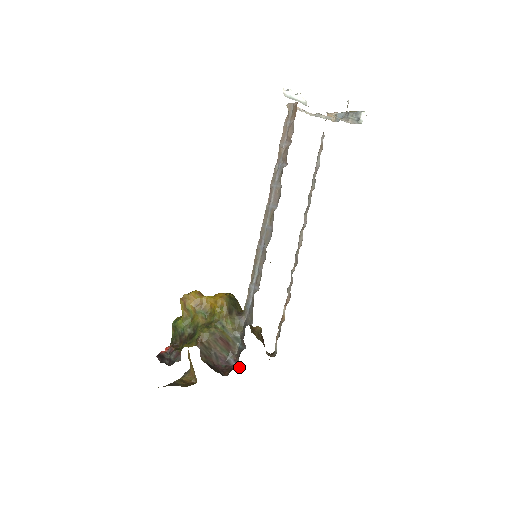
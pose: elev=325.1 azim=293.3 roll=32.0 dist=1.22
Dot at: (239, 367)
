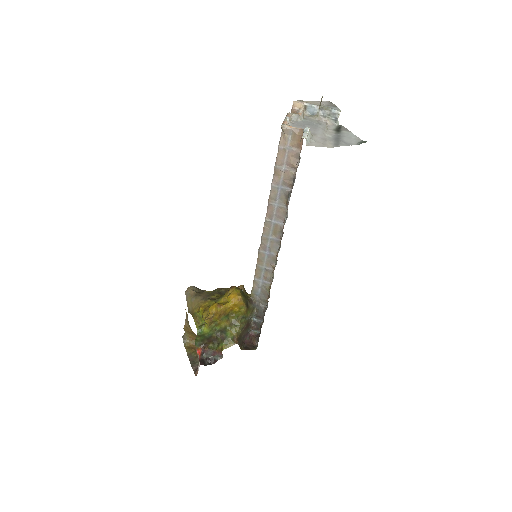
Dot at: (258, 332)
